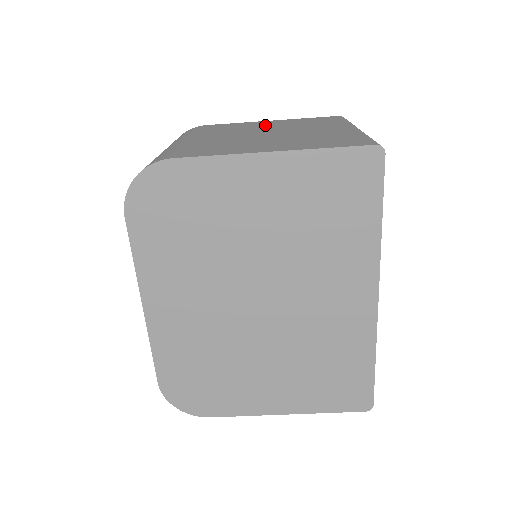
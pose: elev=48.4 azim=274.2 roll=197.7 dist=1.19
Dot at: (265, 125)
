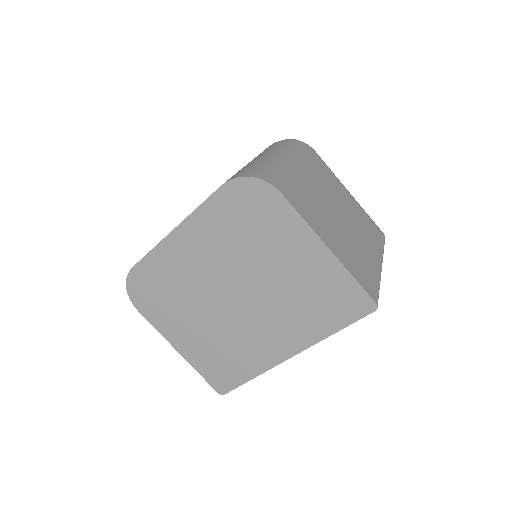
Dot at: (344, 199)
